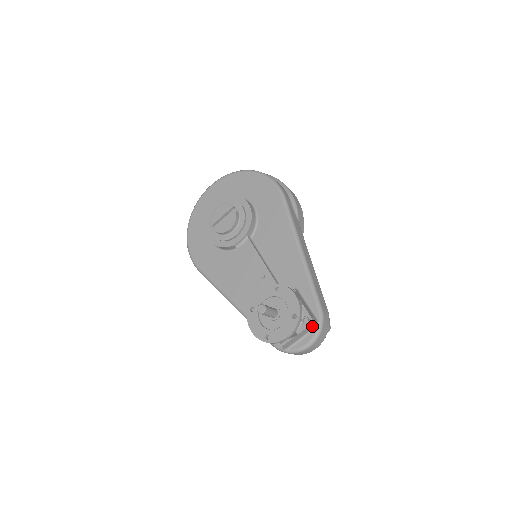
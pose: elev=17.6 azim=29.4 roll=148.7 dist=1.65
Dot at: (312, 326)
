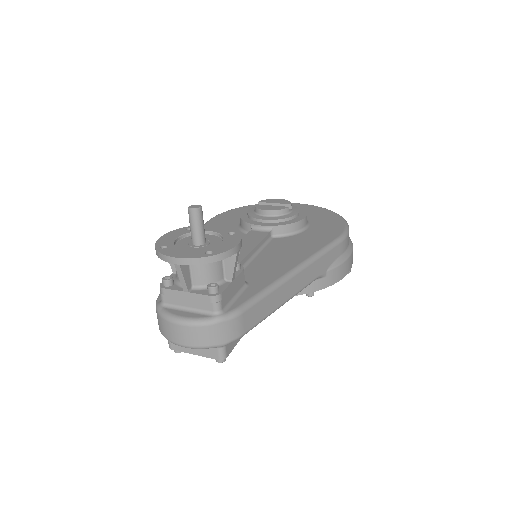
Dot at: (211, 304)
